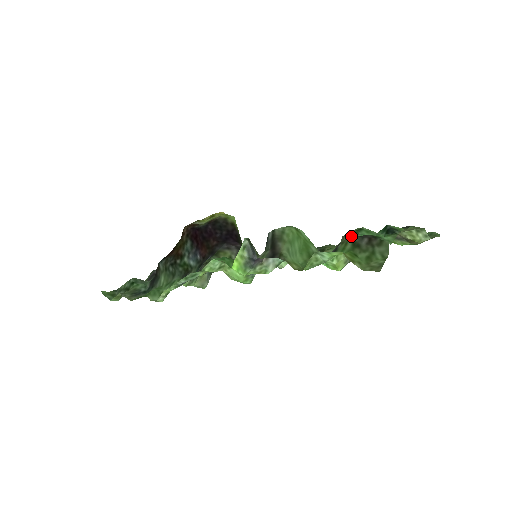
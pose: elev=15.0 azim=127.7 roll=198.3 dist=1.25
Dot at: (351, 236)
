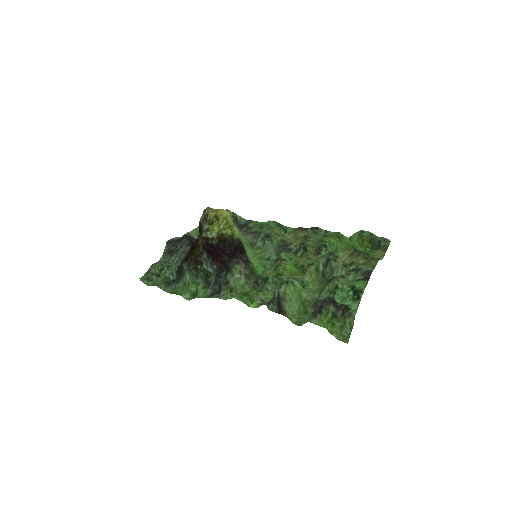
Dot at: (331, 298)
